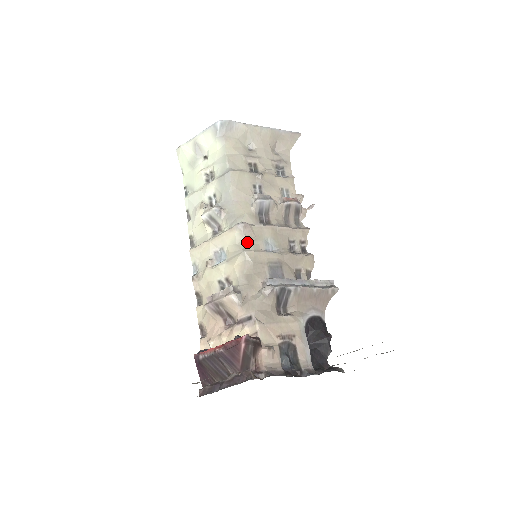
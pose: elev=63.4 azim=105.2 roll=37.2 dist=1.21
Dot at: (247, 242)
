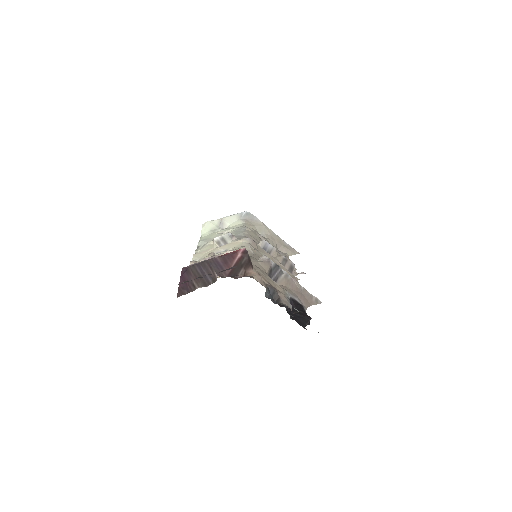
Dot at: occluded
